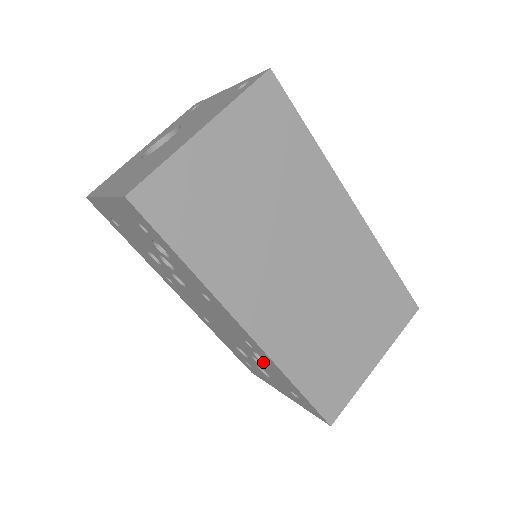
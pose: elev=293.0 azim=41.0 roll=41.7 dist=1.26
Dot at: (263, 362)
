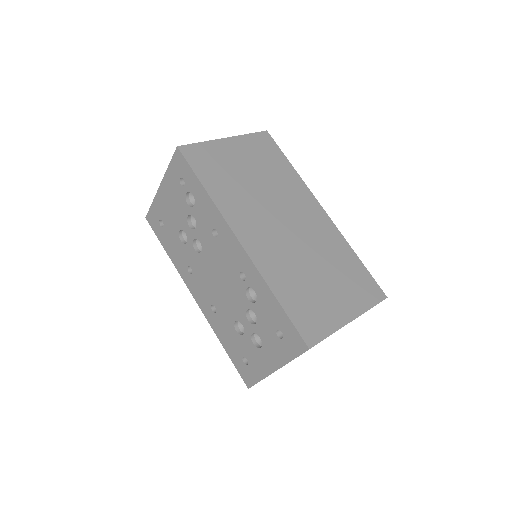
Dot at: (254, 302)
